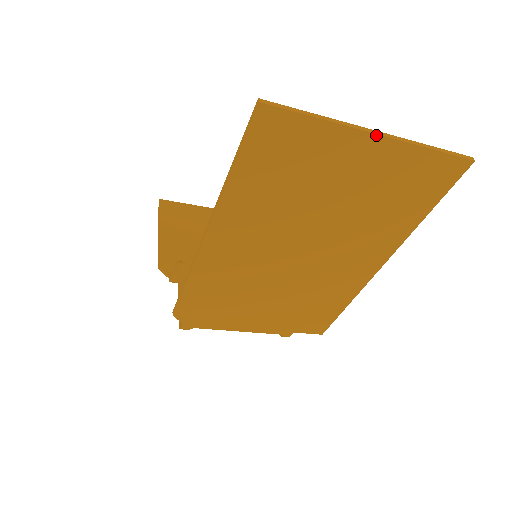
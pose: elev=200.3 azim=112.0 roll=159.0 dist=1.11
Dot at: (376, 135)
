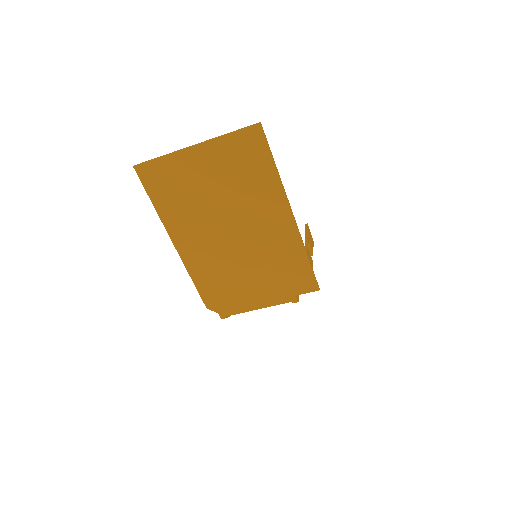
Dot at: (194, 147)
